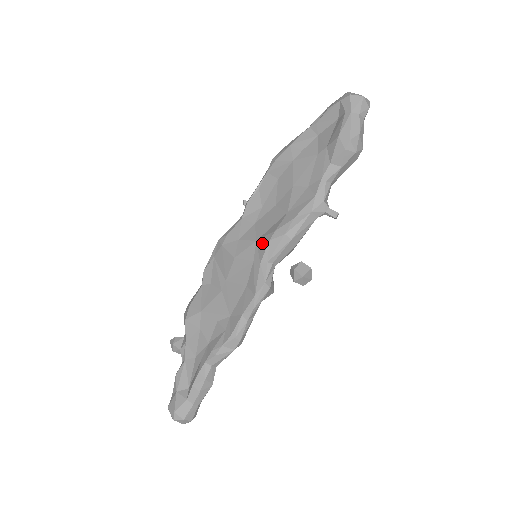
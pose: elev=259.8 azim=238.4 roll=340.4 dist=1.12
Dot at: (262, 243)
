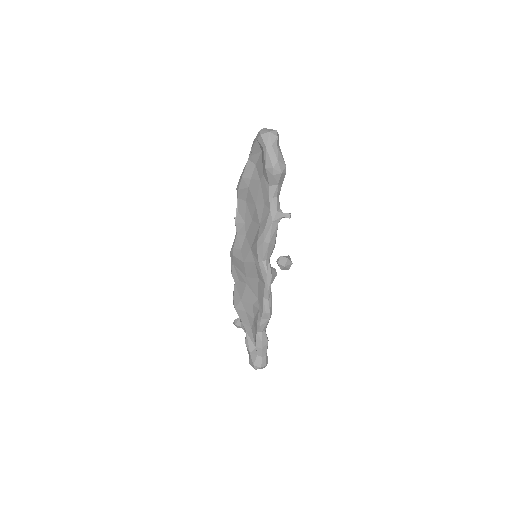
Dot at: (254, 250)
